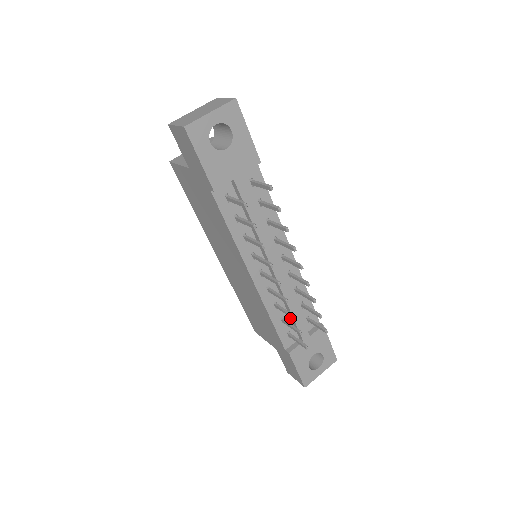
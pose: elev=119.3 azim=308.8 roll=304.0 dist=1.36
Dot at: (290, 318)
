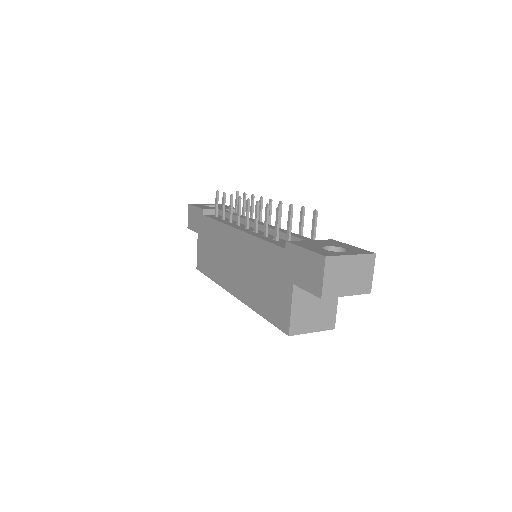
Dot at: occluded
